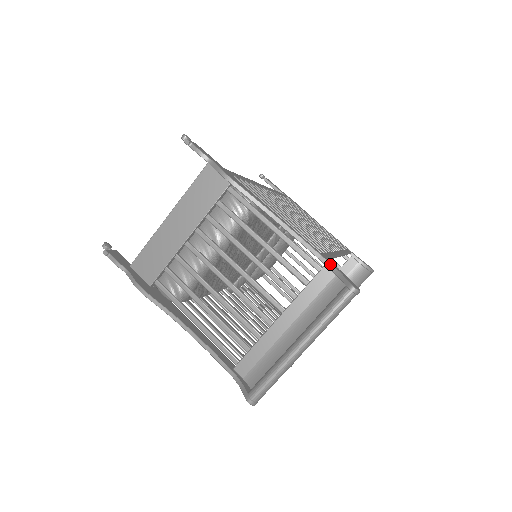
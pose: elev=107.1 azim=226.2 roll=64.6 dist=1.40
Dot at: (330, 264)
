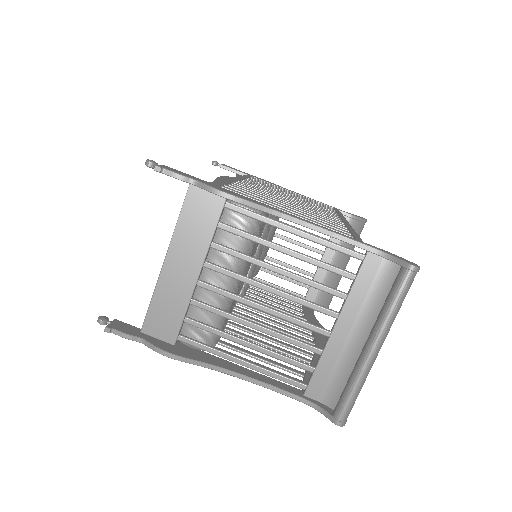
Dot at: (374, 249)
